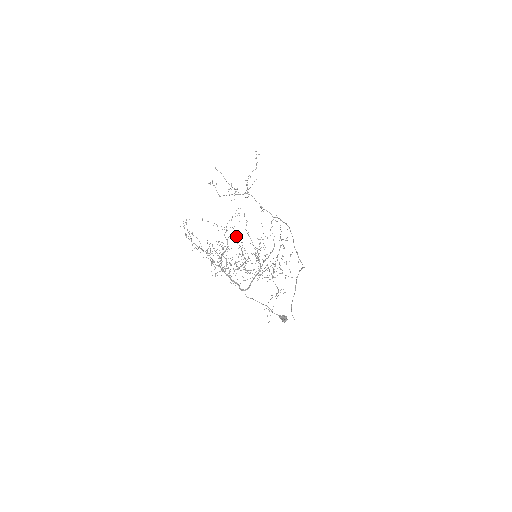
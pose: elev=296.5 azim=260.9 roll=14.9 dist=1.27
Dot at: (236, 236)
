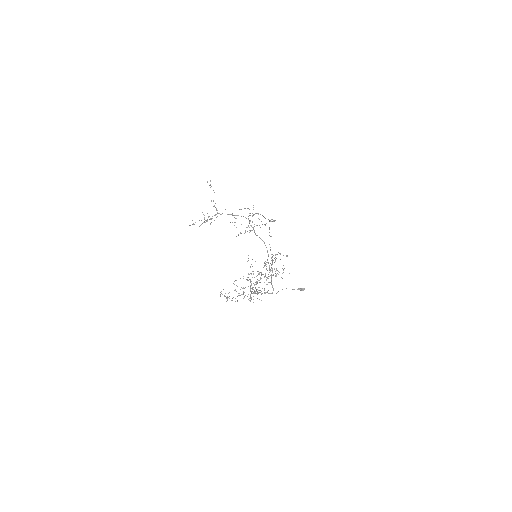
Dot at: occluded
